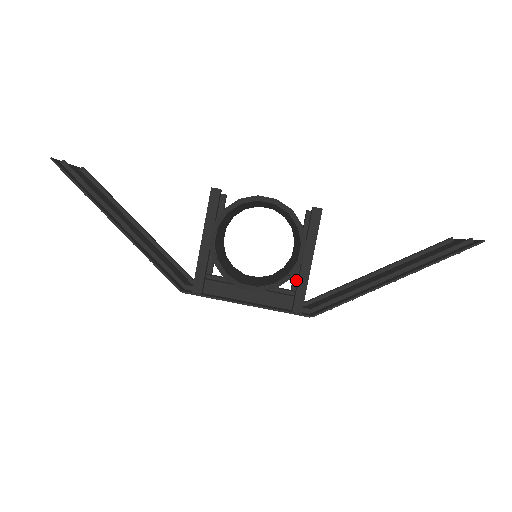
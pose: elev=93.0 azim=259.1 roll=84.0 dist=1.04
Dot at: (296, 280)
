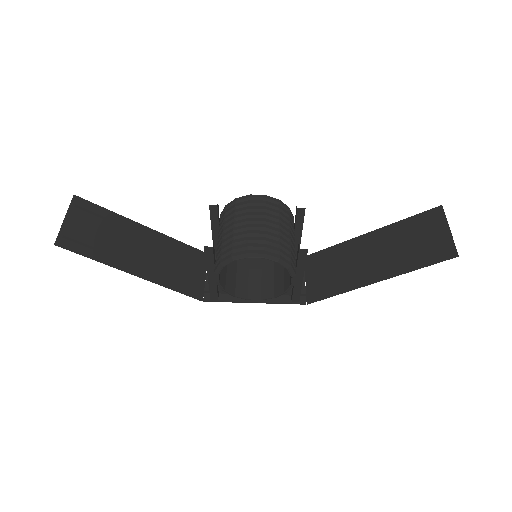
Dot at: occluded
